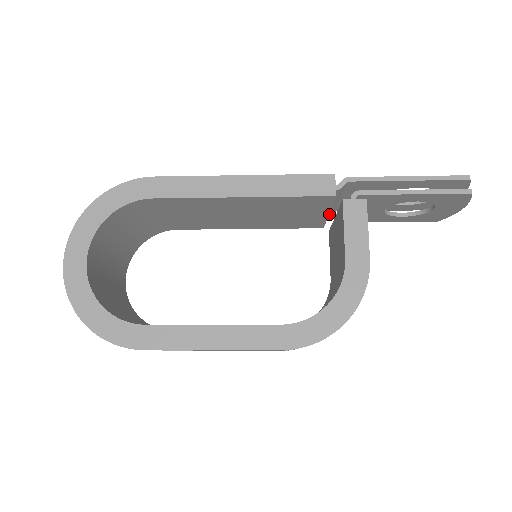
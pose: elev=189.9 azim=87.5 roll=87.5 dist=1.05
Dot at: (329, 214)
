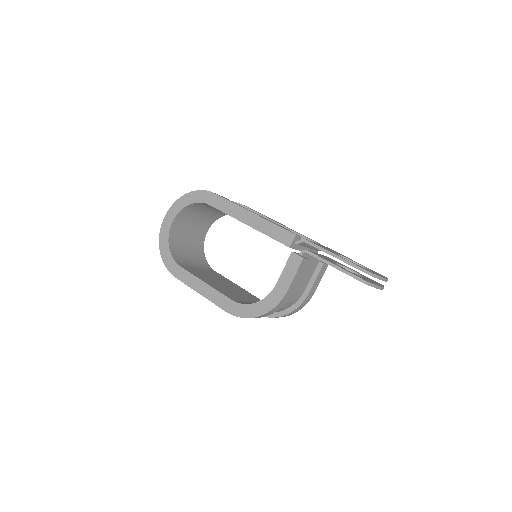
Dot at: (316, 250)
